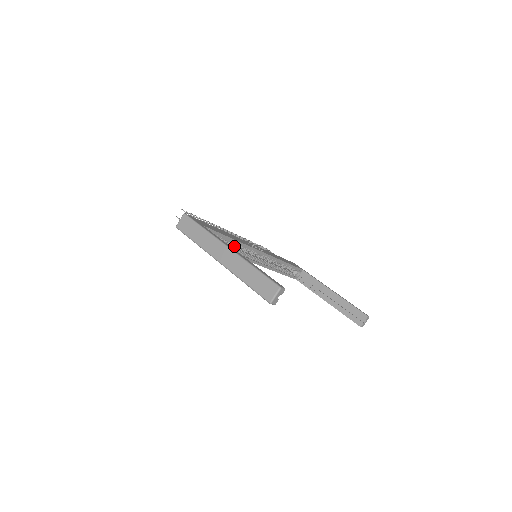
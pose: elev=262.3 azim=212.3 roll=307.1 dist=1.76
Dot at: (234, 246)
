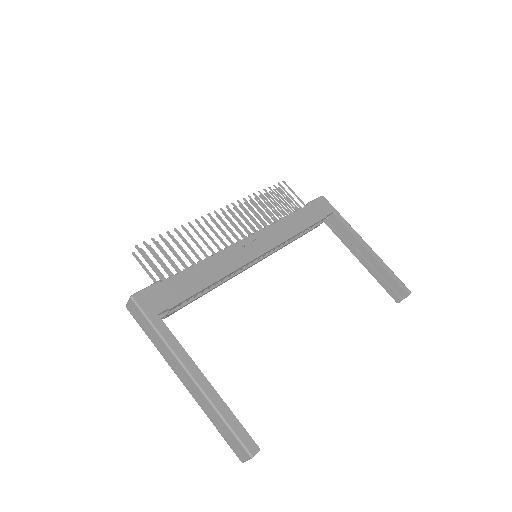
Dot at: occluded
